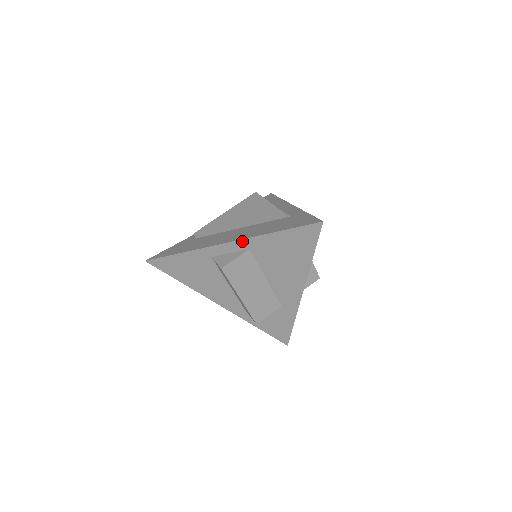
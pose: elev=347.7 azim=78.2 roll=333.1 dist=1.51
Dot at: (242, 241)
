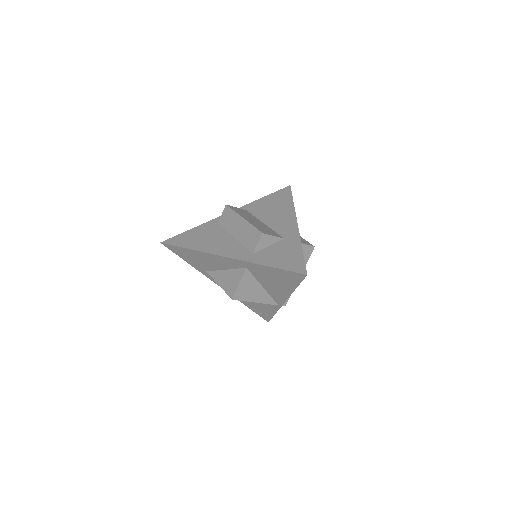
Dot at: (240, 208)
